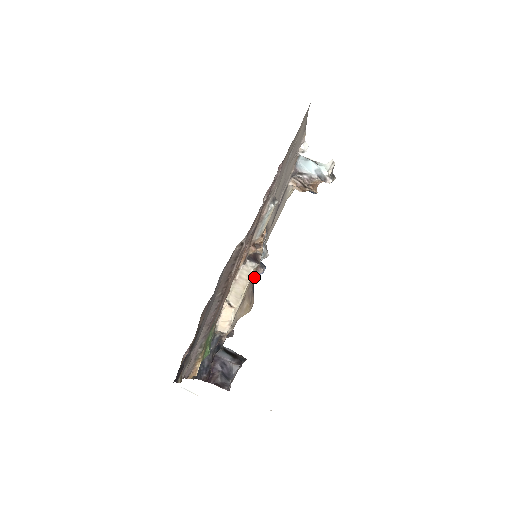
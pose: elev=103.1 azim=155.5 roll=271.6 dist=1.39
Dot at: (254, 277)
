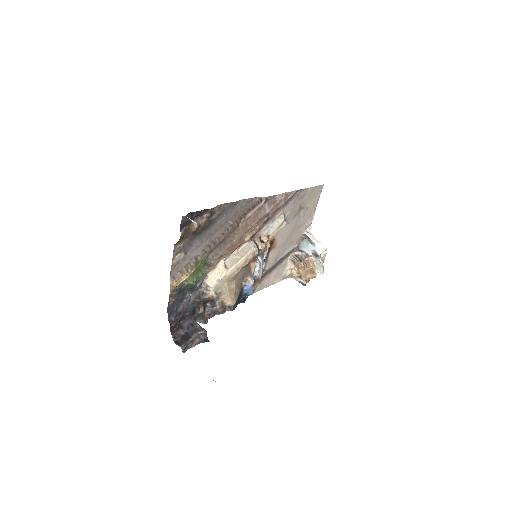
Dot at: (245, 282)
